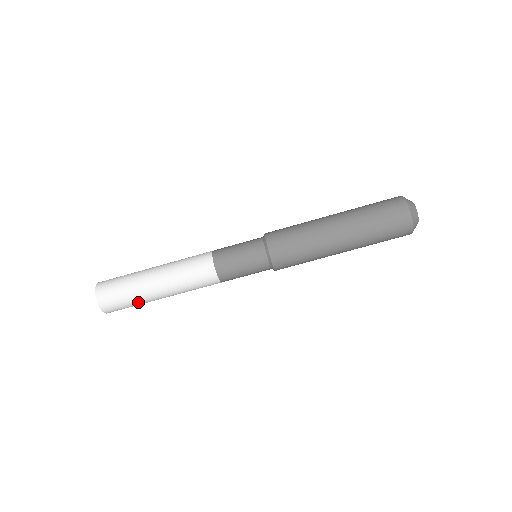
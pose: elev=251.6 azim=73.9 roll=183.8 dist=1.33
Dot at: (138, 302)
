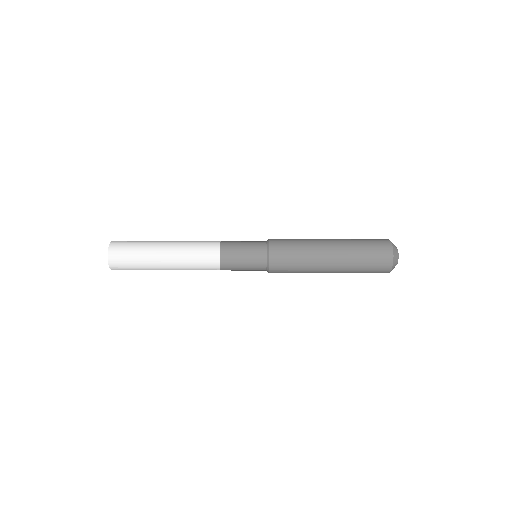
Dot at: occluded
